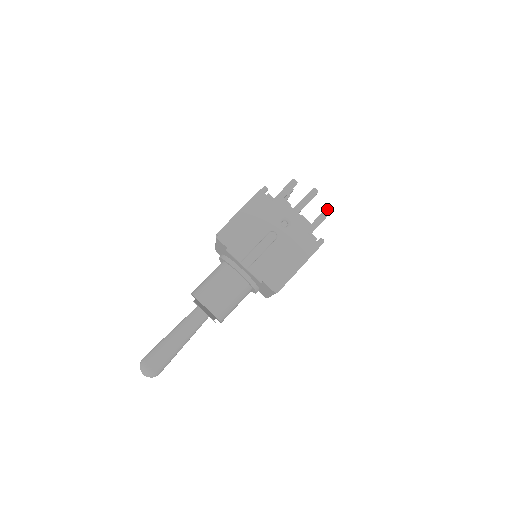
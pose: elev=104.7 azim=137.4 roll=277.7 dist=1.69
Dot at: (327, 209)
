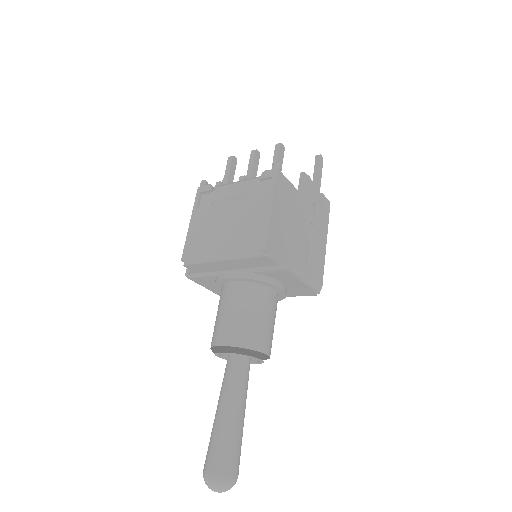
Dot at: occluded
